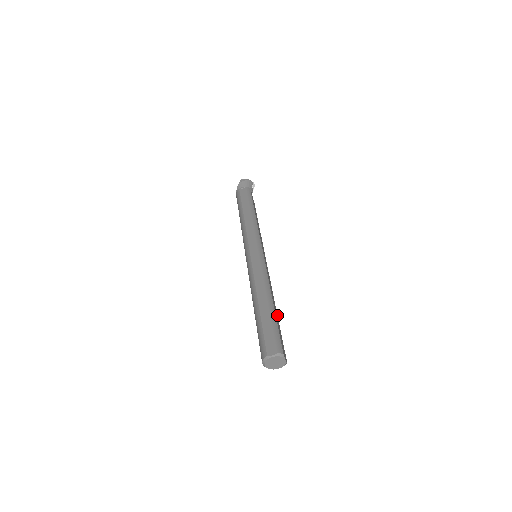
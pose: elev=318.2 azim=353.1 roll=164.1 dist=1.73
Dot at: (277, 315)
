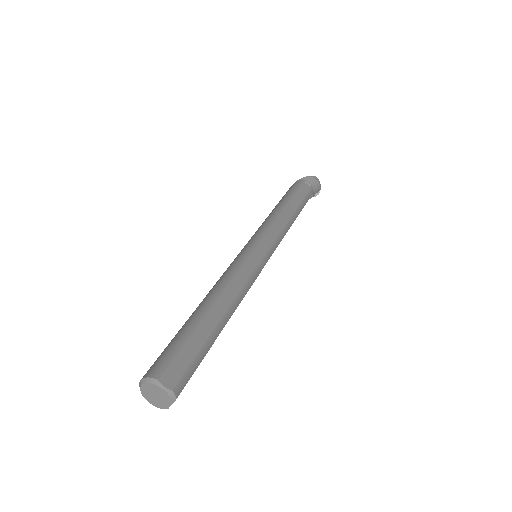
Dot at: occluded
